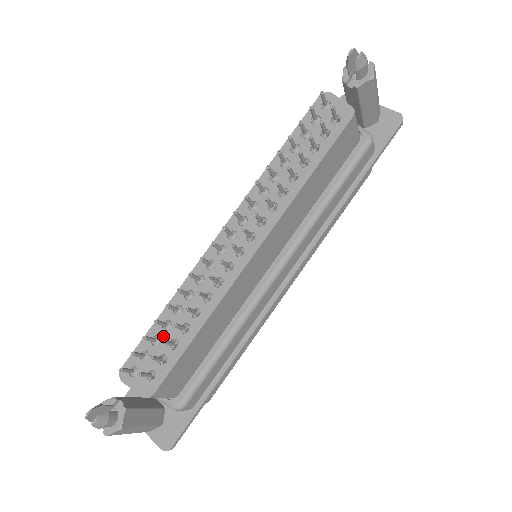
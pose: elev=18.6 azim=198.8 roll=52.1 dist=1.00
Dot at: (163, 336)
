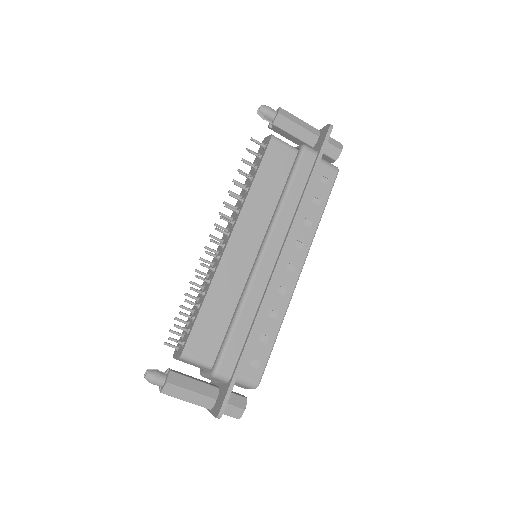
Dot at: occluded
